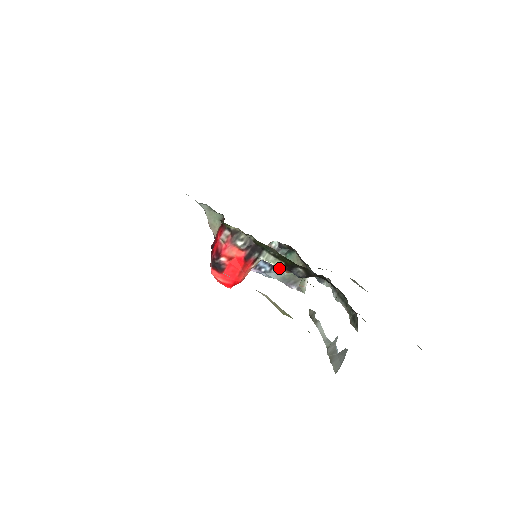
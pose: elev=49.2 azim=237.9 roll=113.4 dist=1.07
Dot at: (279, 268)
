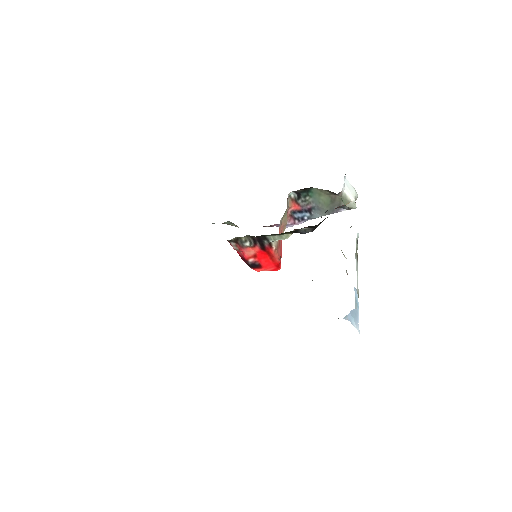
Dot at: (315, 208)
